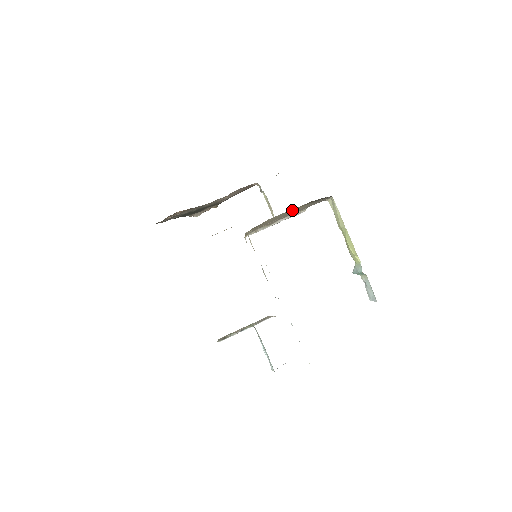
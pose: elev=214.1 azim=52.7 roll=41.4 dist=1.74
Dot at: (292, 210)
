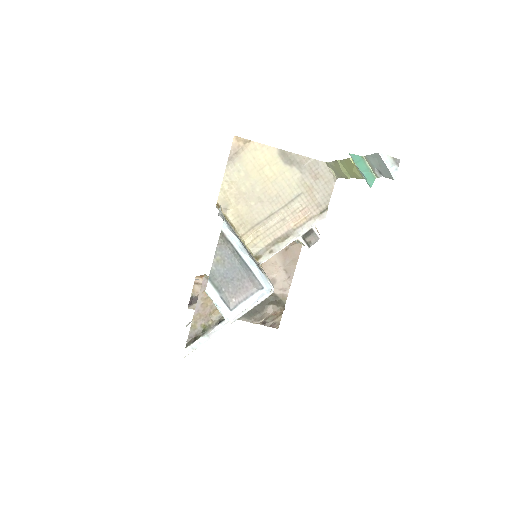
Dot at: (248, 166)
